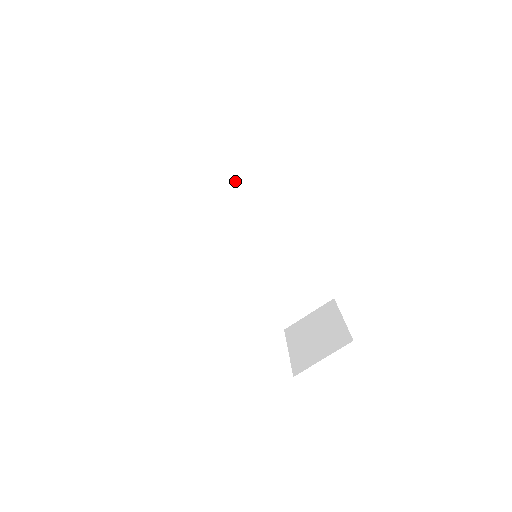
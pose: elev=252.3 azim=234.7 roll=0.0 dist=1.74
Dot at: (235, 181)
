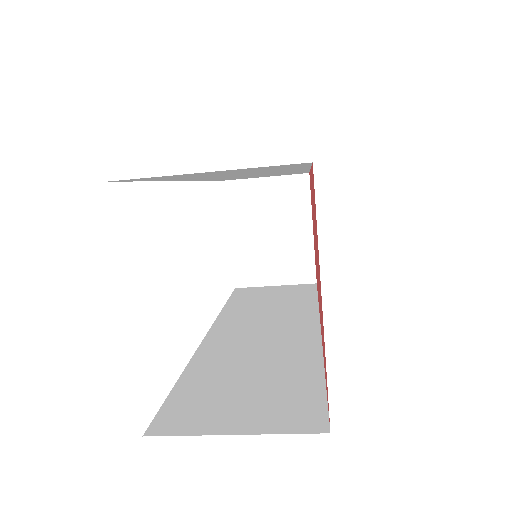
Dot at: (279, 169)
